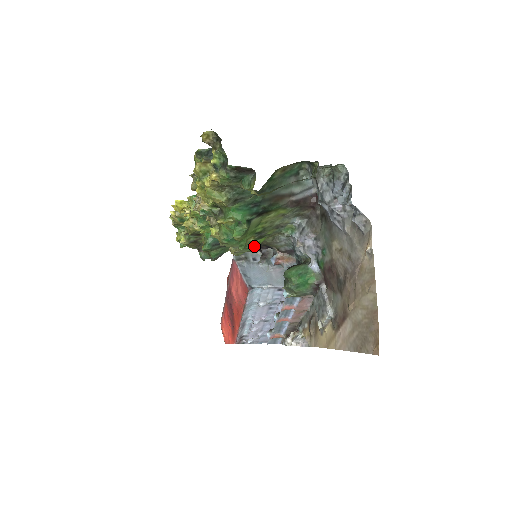
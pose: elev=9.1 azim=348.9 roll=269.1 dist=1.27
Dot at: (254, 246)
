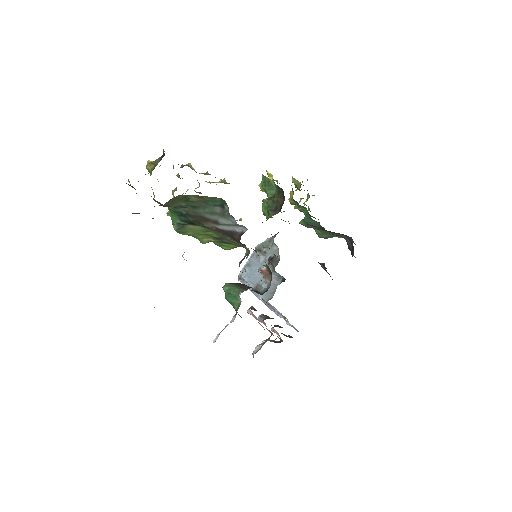
Dot at: (224, 246)
